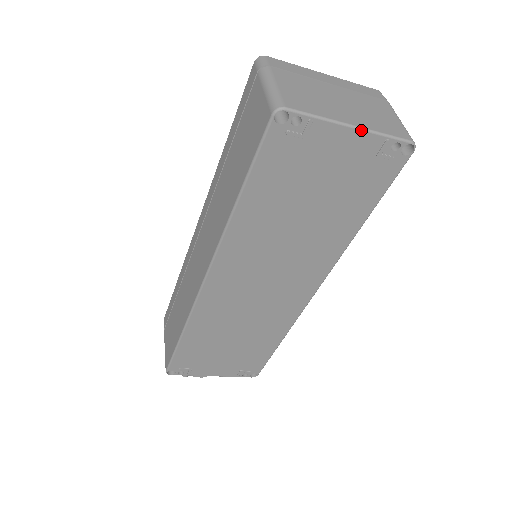
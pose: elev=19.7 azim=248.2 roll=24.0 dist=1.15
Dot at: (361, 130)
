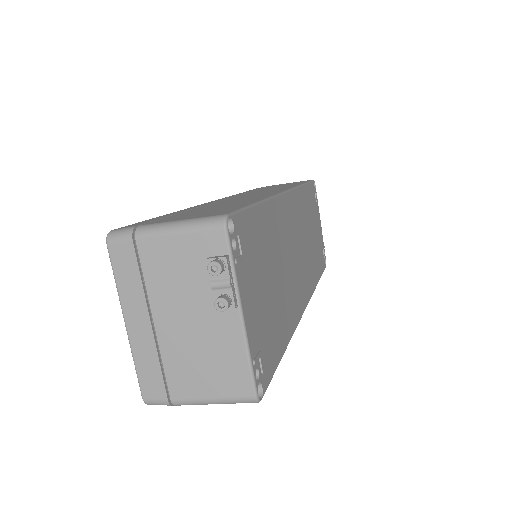
Dot at: (321, 229)
